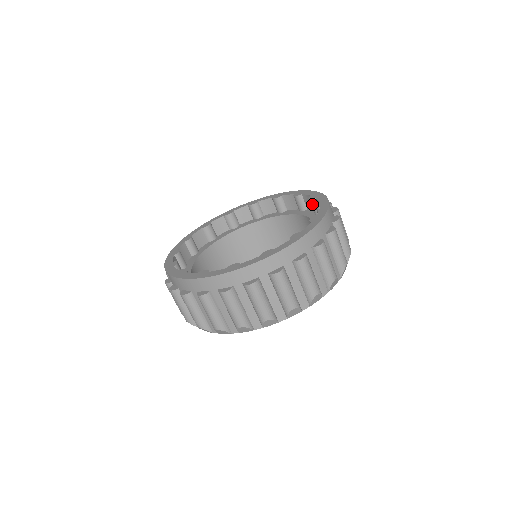
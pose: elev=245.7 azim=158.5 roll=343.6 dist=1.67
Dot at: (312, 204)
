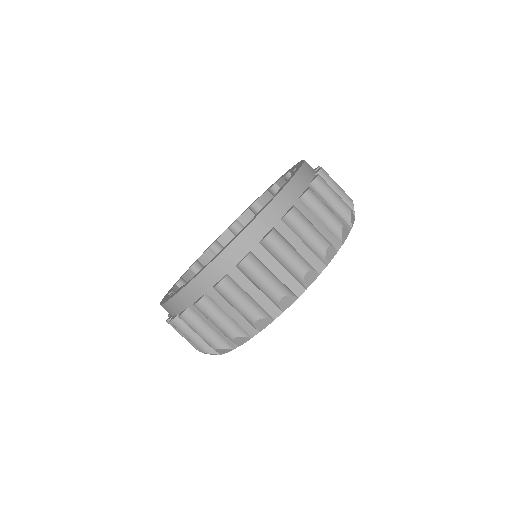
Dot at: occluded
